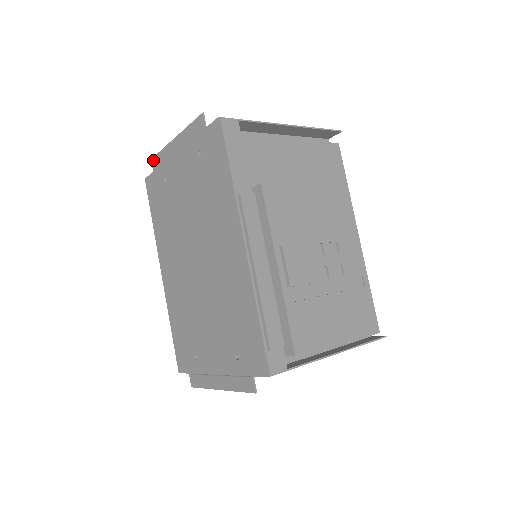
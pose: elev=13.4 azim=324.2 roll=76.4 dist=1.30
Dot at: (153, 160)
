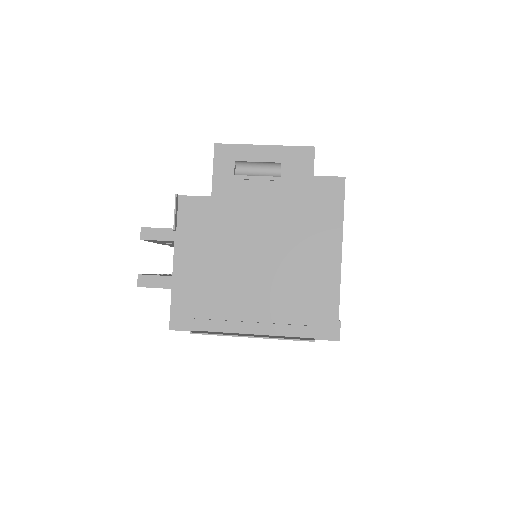
Dot at: occluded
